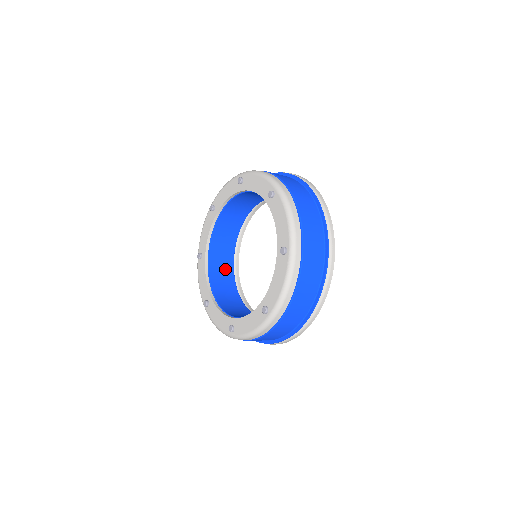
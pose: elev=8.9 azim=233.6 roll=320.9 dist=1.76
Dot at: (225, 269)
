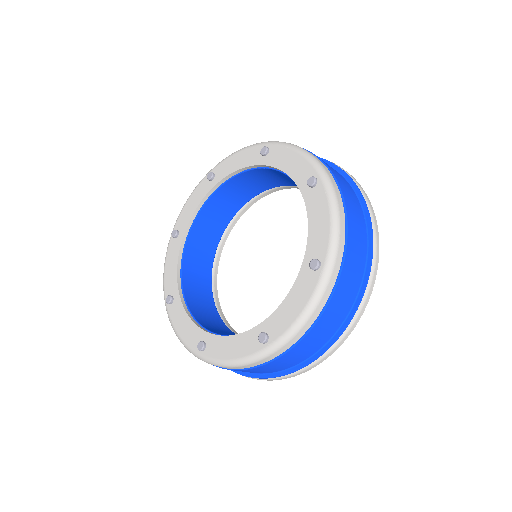
Dot at: (208, 312)
